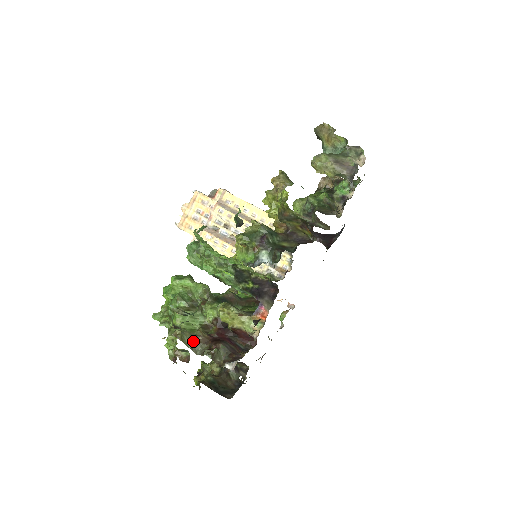
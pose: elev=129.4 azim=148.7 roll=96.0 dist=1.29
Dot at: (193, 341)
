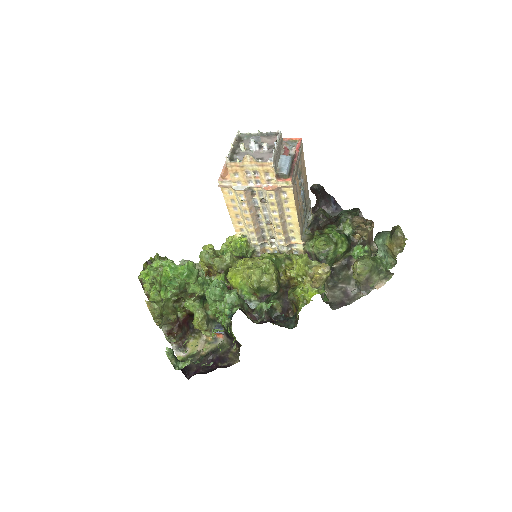
Dot at: (165, 322)
